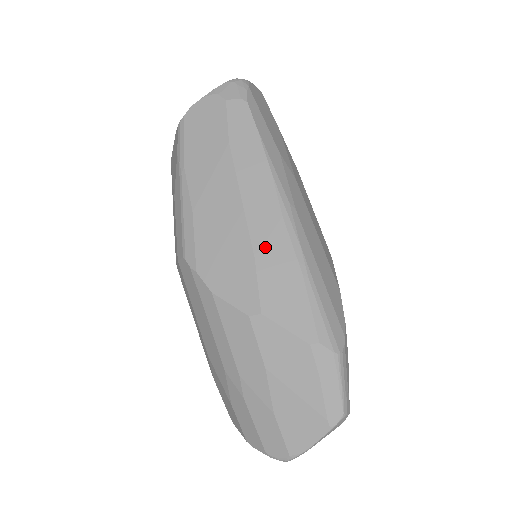
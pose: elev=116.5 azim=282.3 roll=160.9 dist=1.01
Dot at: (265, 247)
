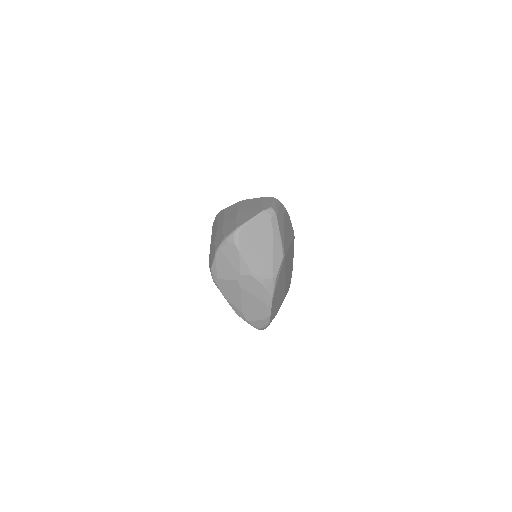
Dot at: occluded
